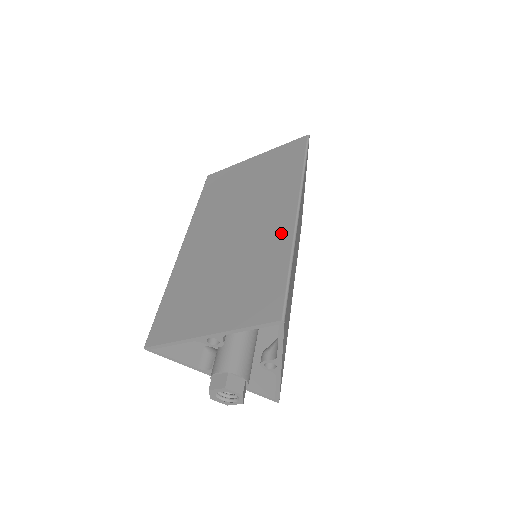
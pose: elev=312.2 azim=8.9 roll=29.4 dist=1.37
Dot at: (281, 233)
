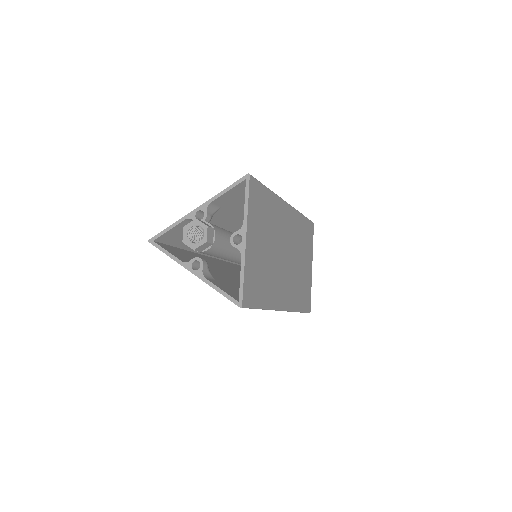
Dot at: occluded
